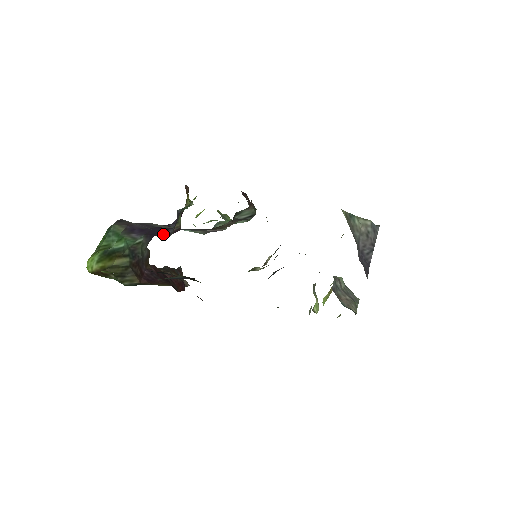
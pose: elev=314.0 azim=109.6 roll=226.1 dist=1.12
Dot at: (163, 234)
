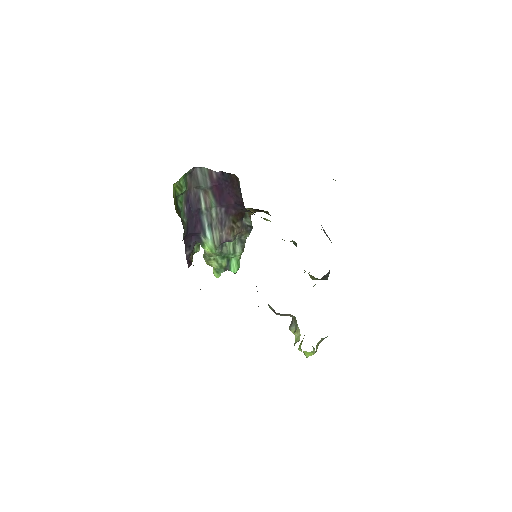
Dot at: (187, 249)
